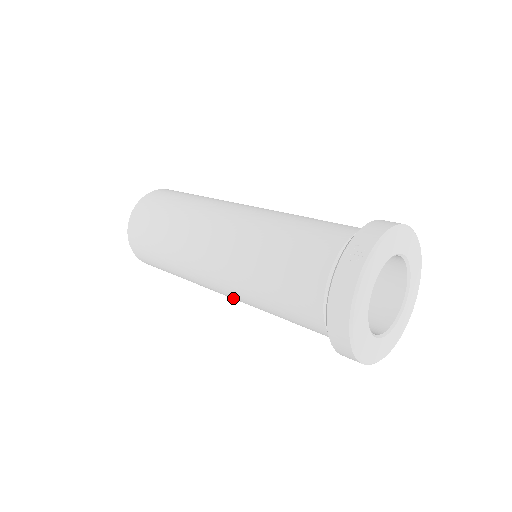
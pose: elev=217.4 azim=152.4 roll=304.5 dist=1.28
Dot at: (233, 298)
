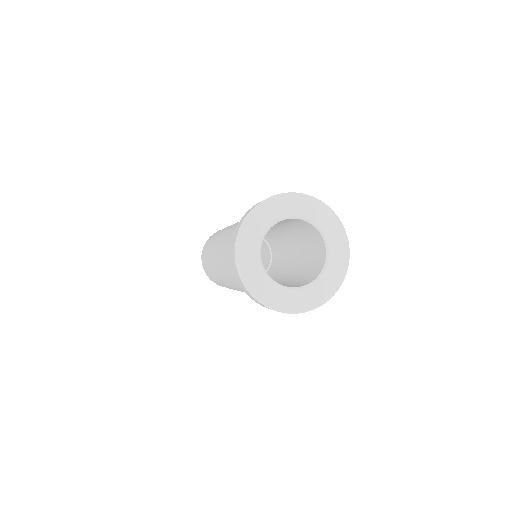
Dot at: occluded
